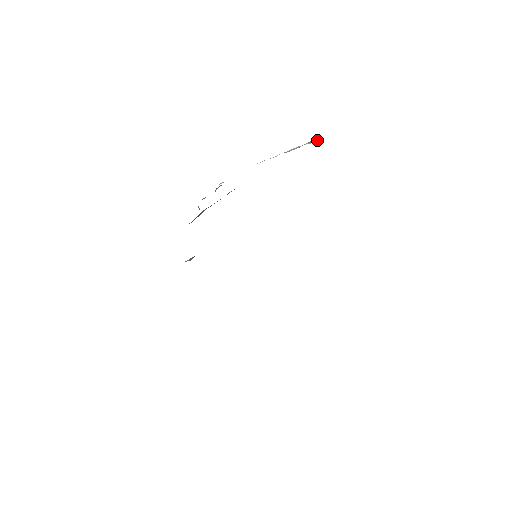
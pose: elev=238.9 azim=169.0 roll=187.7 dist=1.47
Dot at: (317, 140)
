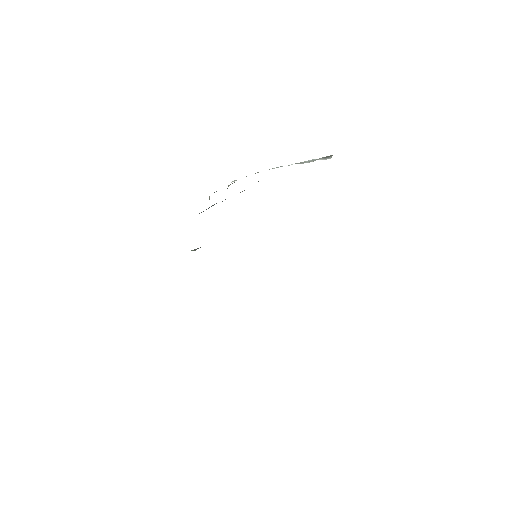
Dot at: (331, 157)
